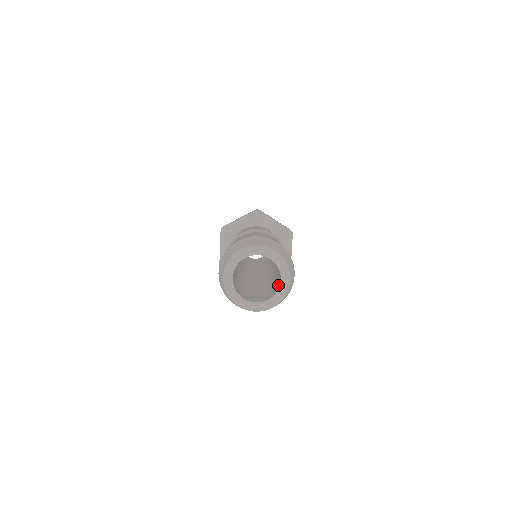
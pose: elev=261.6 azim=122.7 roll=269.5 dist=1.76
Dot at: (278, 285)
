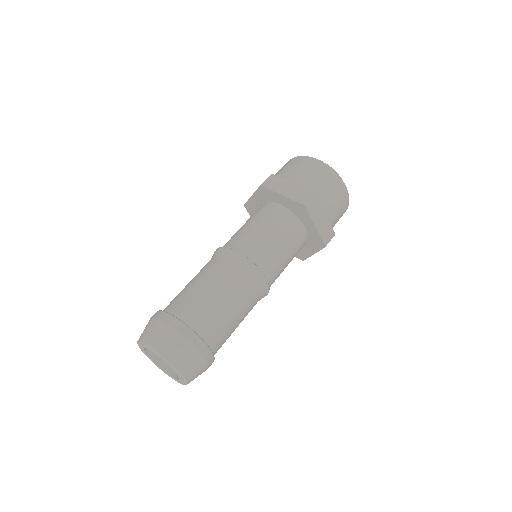
Dot at: occluded
